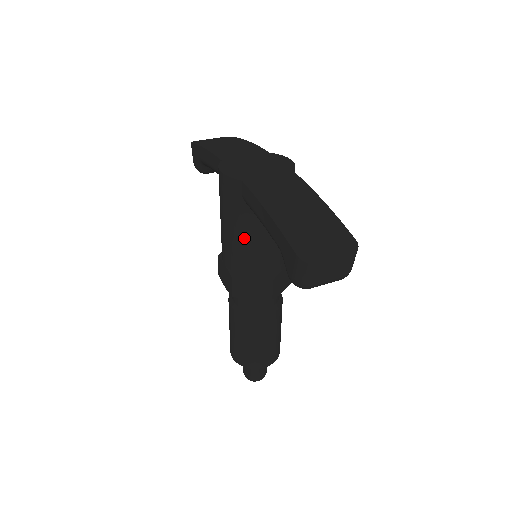
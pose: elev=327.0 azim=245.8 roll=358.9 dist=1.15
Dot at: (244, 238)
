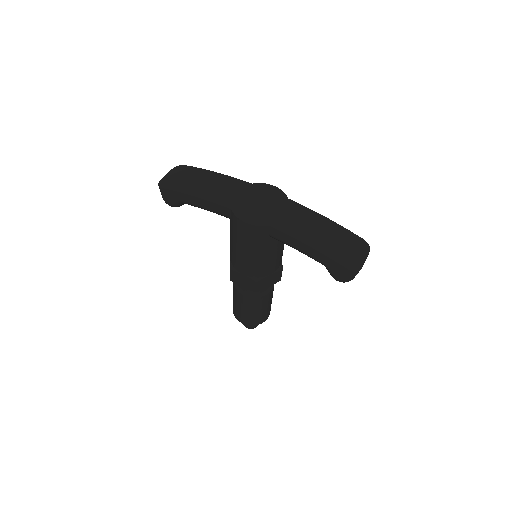
Dot at: (267, 256)
